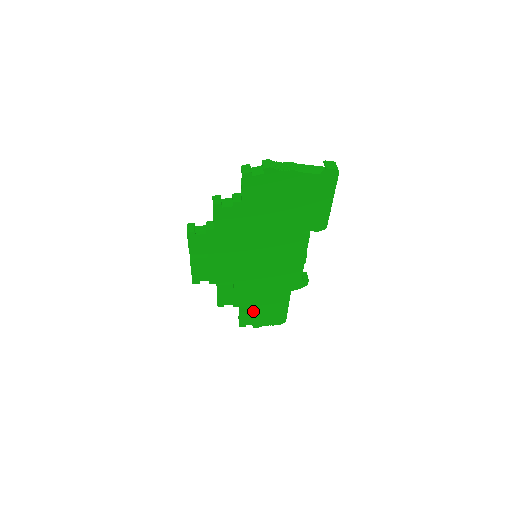
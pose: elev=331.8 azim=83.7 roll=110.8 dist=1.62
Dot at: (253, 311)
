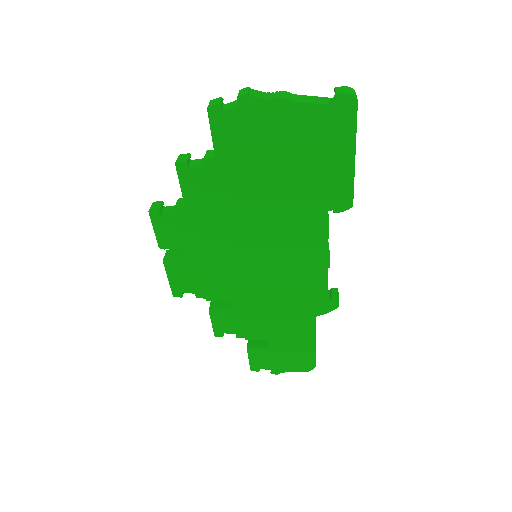
Dot at: (266, 346)
